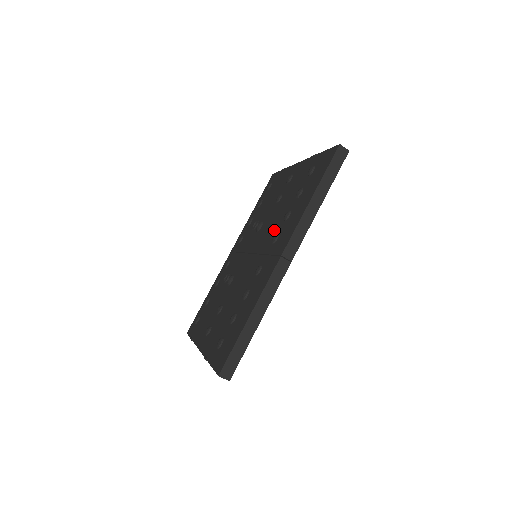
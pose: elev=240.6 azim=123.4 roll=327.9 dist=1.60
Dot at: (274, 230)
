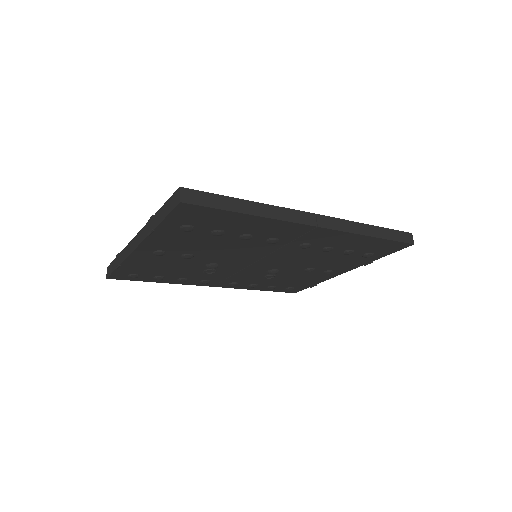
Dot at: occluded
